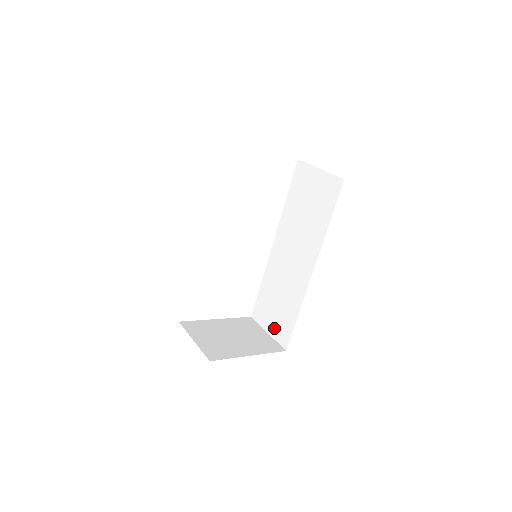
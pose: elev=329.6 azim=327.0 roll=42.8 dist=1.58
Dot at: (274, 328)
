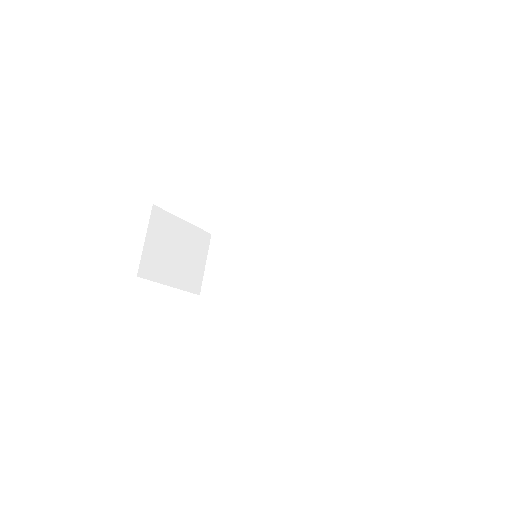
Dot at: (212, 271)
